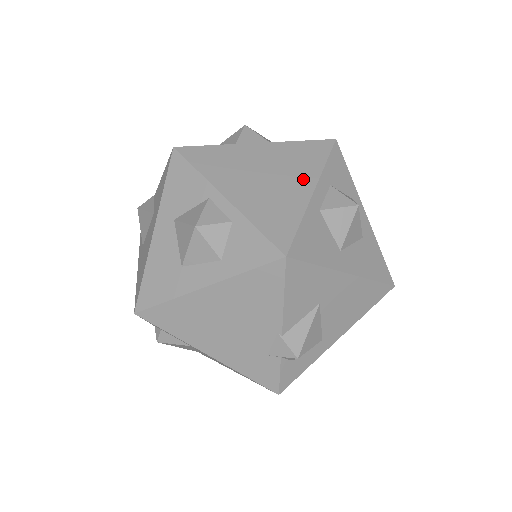
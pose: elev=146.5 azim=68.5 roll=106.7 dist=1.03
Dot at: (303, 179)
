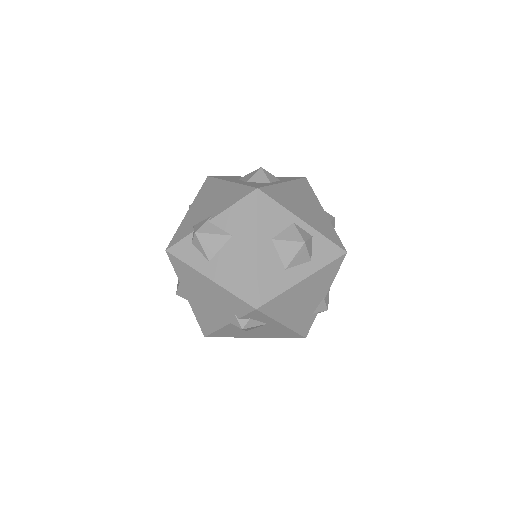
Dot at: (317, 205)
